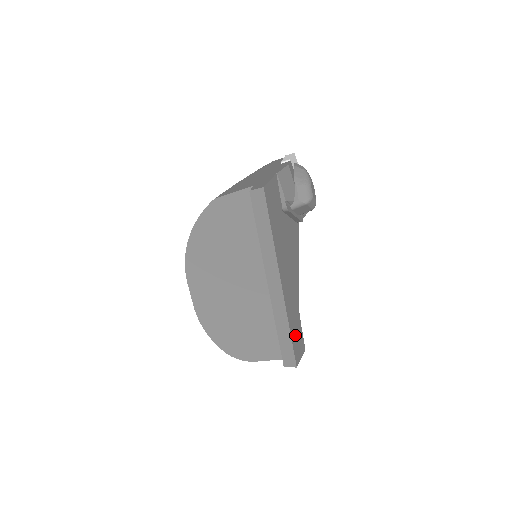
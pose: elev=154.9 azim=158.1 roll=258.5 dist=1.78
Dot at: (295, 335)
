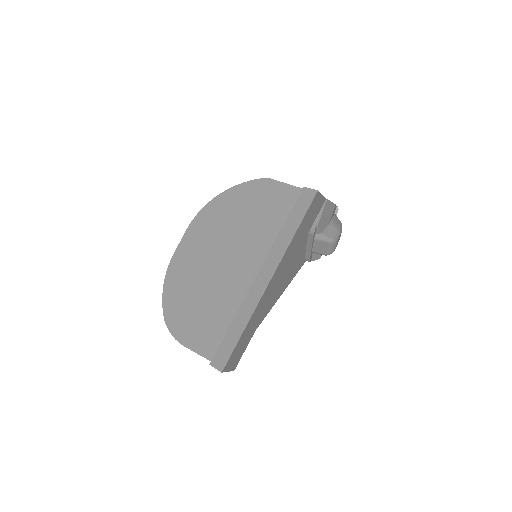
Dot at: (242, 342)
